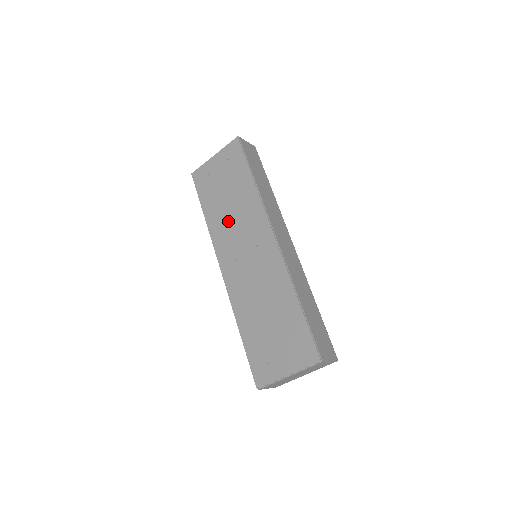
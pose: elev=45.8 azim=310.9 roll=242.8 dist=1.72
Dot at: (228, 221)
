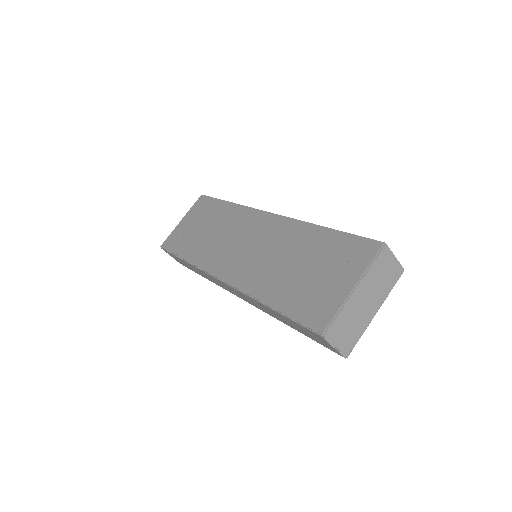
Dot at: (213, 242)
